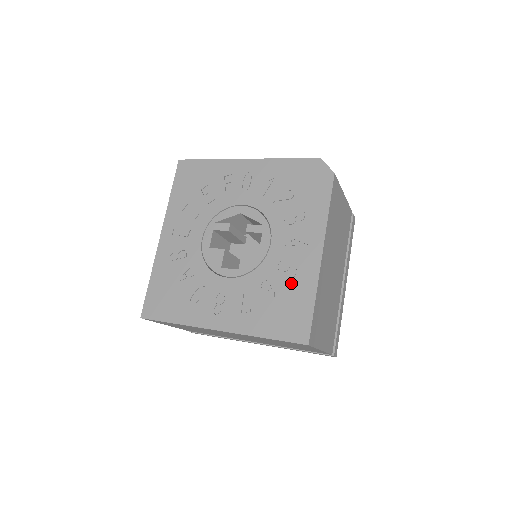
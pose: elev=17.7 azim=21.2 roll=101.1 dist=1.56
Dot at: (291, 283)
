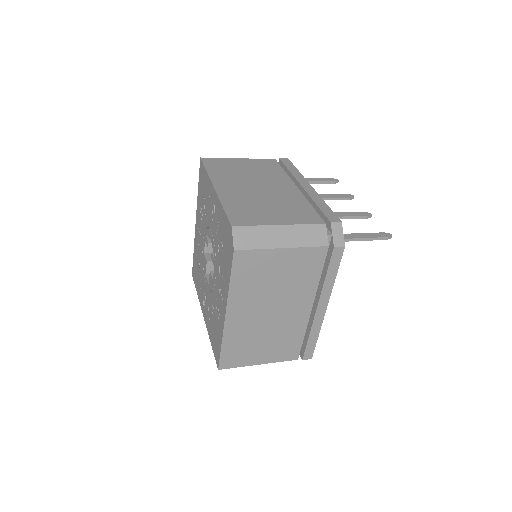
Dot at: (217, 320)
